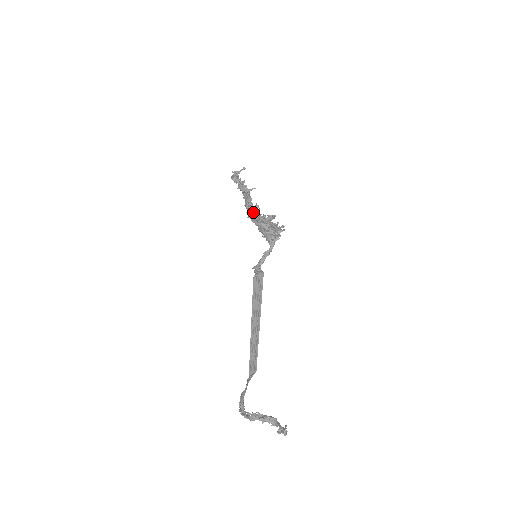
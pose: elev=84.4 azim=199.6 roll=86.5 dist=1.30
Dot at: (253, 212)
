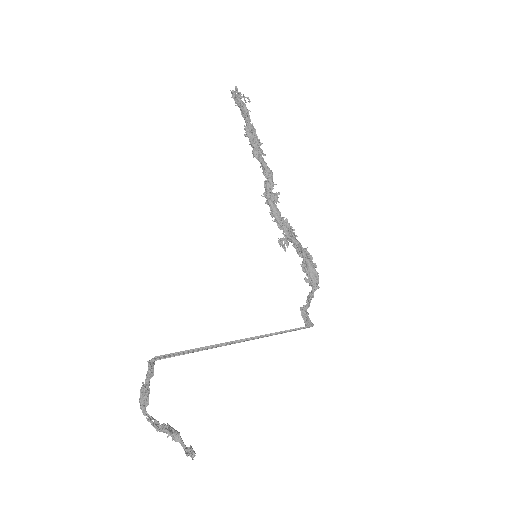
Dot at: (275, 202)
